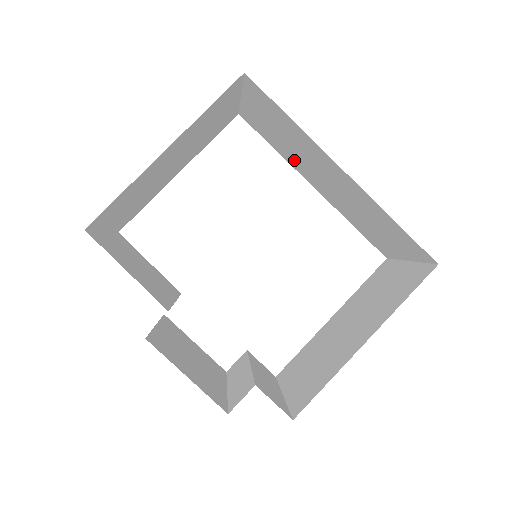
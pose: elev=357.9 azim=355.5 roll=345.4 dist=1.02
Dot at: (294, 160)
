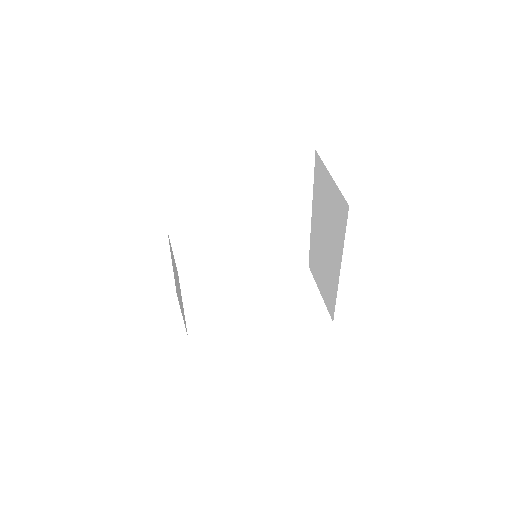
Dot at: (319, 207)
